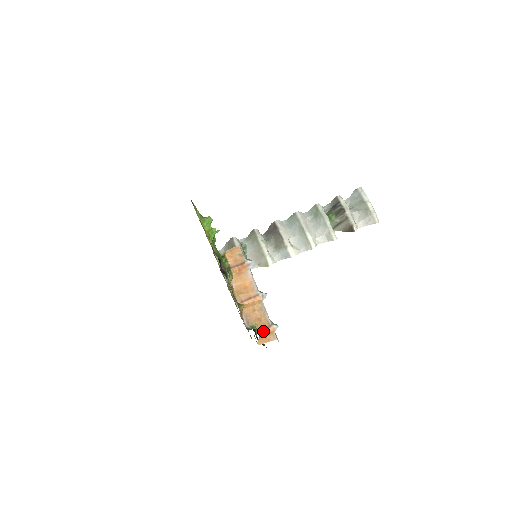
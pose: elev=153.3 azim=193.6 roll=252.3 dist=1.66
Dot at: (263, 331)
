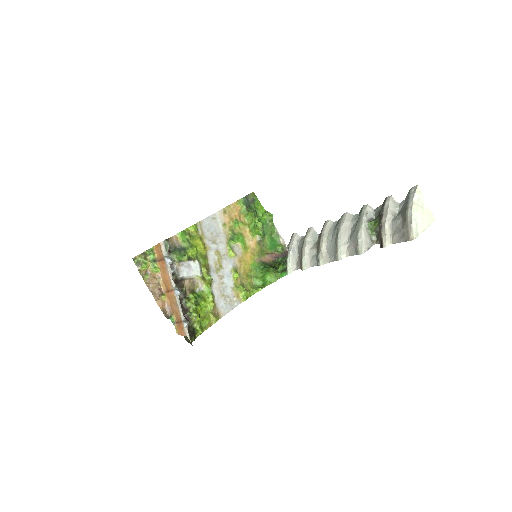
Dot at: (179, 324)
